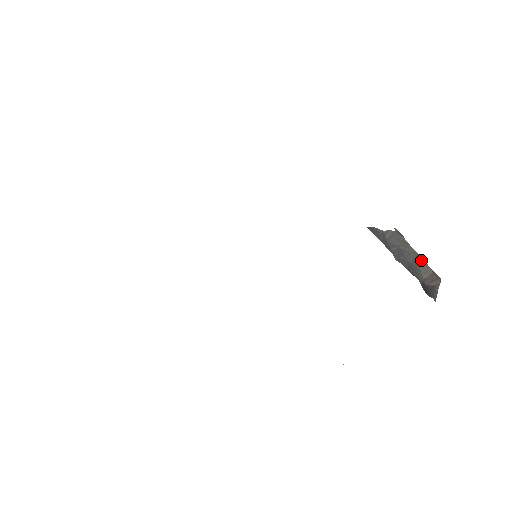
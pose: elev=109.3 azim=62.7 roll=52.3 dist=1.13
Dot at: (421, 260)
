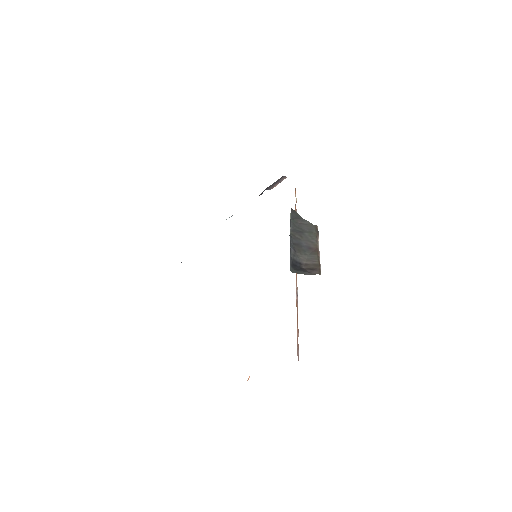
Dot at: (316, 252)
